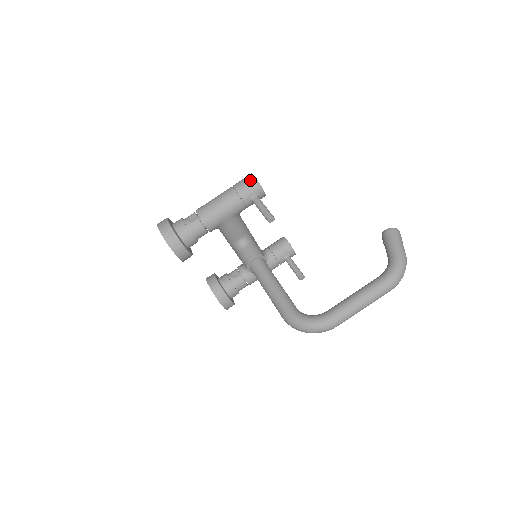
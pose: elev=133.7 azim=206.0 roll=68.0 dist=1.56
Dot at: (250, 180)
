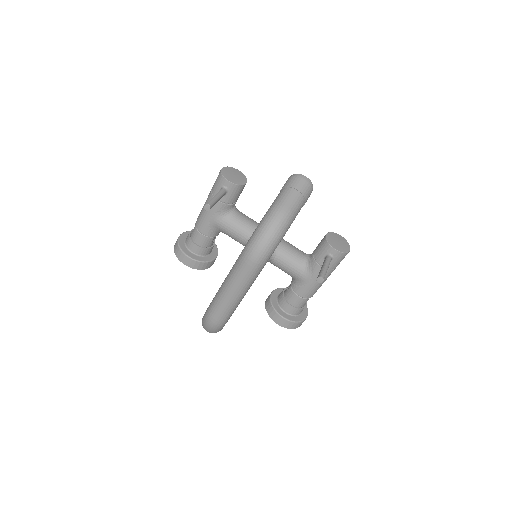
Dot at: (219, 174)
